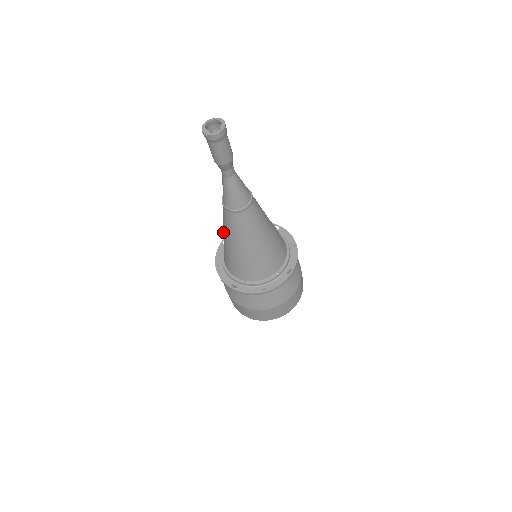
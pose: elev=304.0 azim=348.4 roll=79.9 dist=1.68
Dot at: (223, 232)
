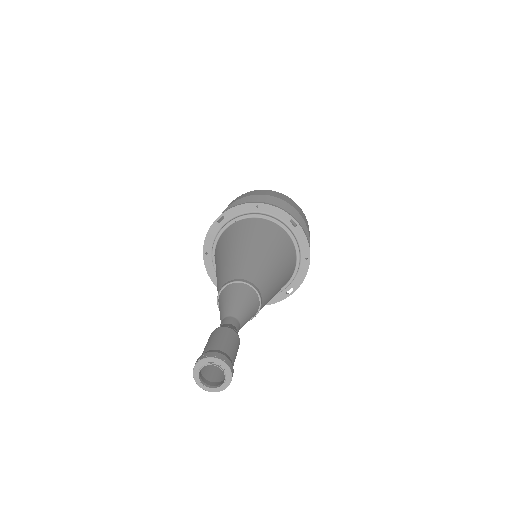
Dot at: (216, 274)
